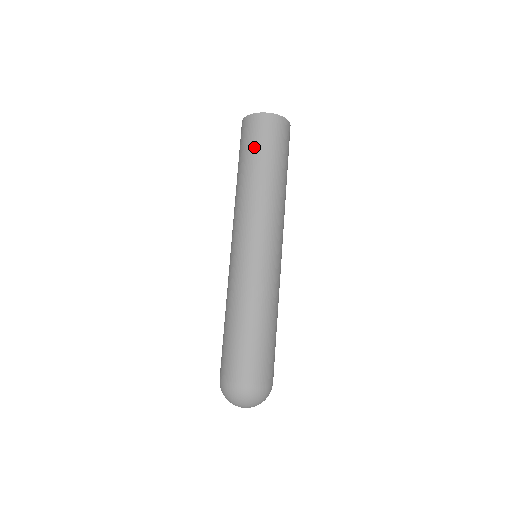
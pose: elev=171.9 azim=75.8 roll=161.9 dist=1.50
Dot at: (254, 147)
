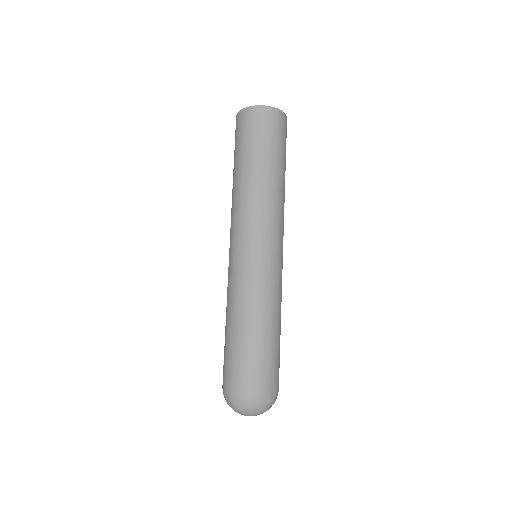
Dot at: (235, 148)
